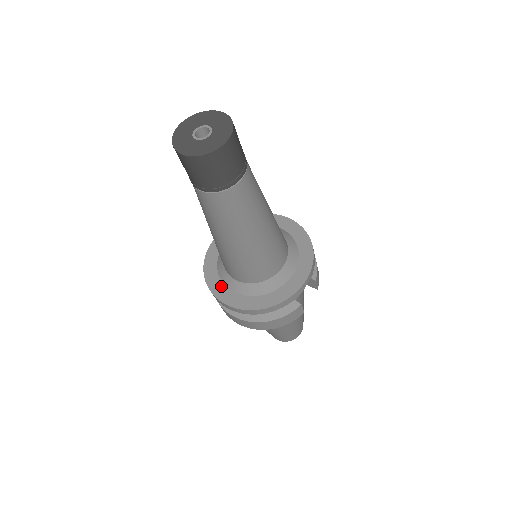
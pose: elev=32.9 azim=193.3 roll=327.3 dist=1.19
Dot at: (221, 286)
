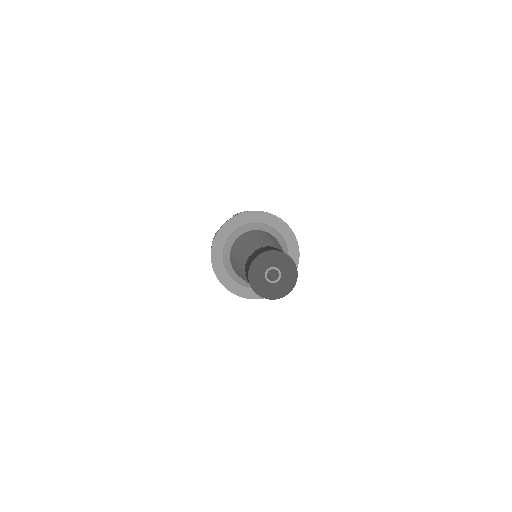
Dot at: (223, 270)
